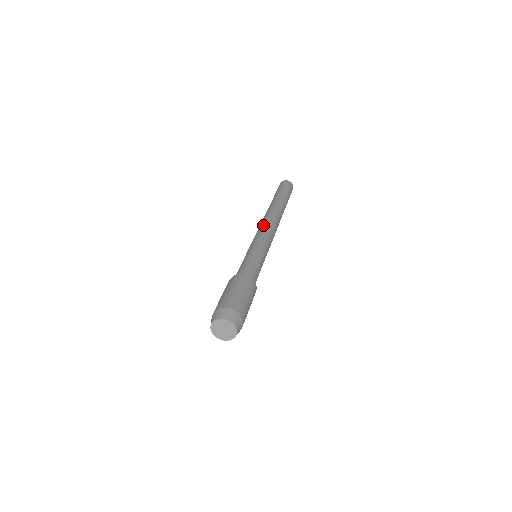
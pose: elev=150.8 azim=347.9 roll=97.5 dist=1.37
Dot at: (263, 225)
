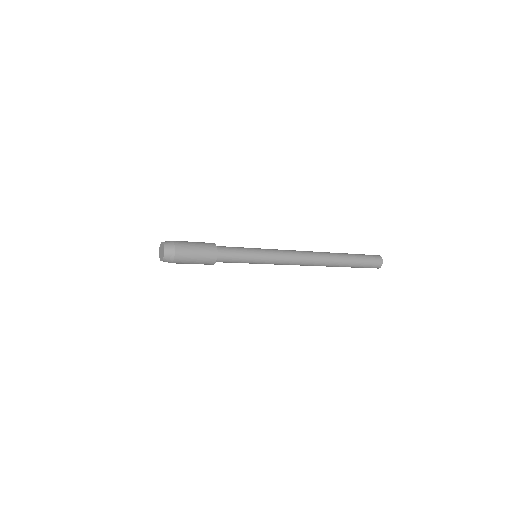
Dot at: (291, 250)
